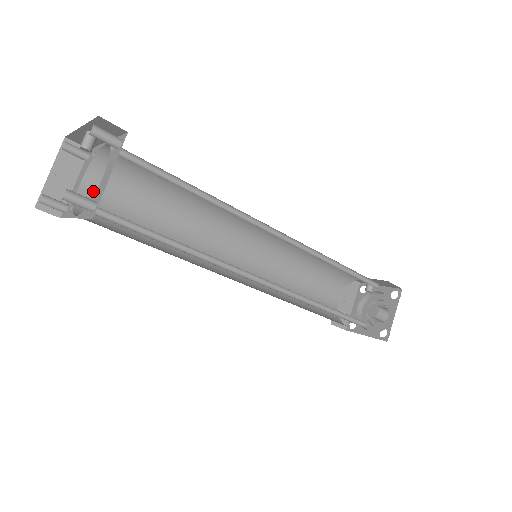
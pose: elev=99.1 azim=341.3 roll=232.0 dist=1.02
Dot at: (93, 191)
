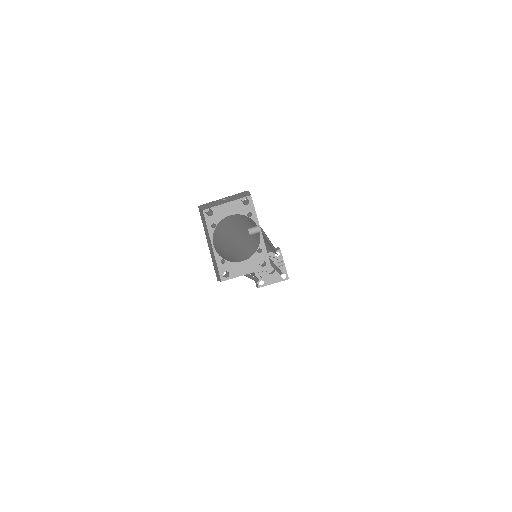
Dot at: (230, 218)
